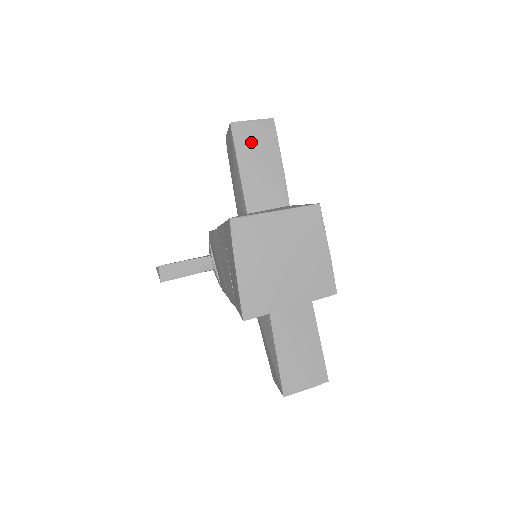
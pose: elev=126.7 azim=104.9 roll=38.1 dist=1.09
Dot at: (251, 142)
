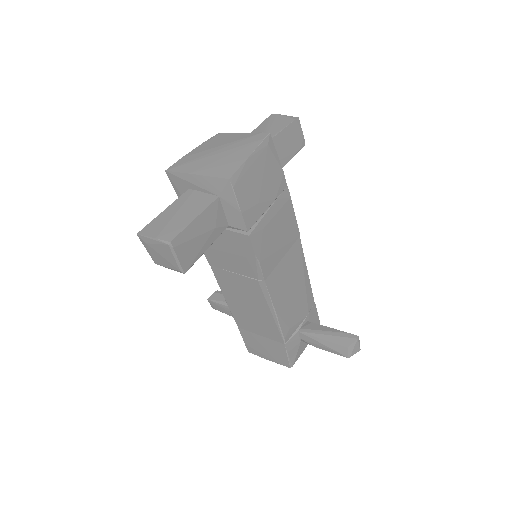
Dot at: (273, 121)
